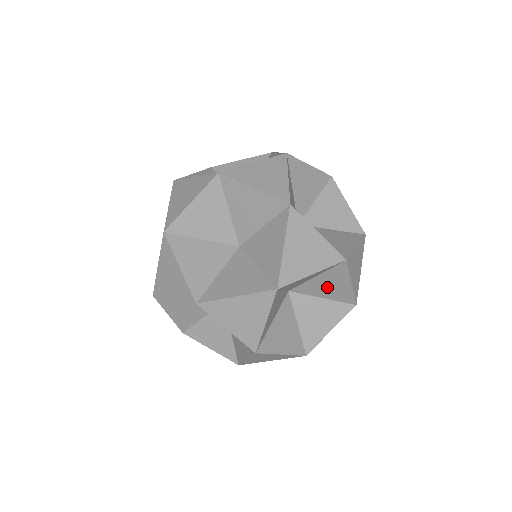
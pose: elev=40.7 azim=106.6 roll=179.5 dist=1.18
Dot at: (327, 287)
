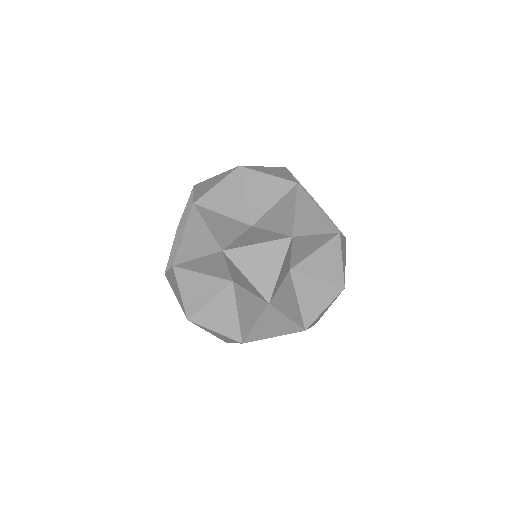
Dot at: occluded
